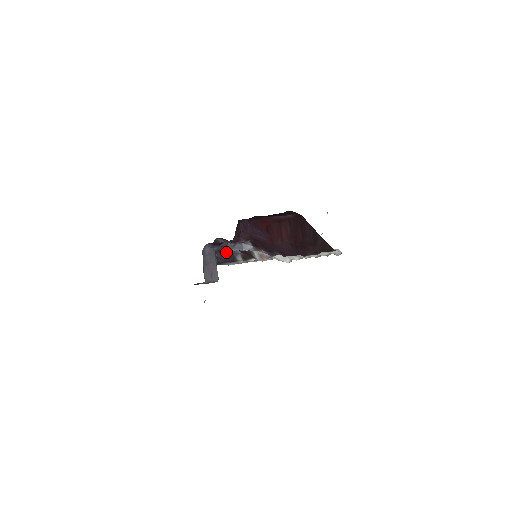
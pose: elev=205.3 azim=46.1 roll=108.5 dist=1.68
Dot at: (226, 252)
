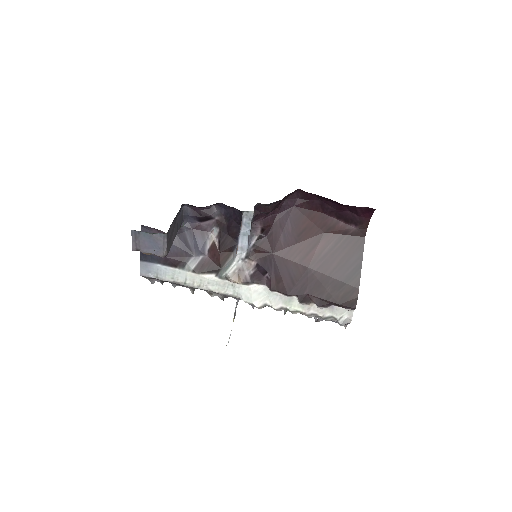
Dot at: (188, 241)
